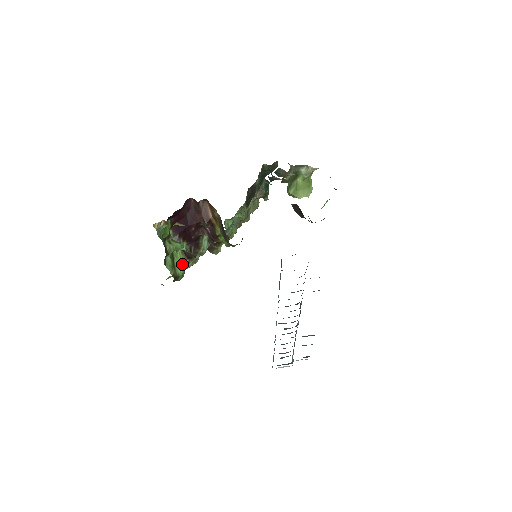
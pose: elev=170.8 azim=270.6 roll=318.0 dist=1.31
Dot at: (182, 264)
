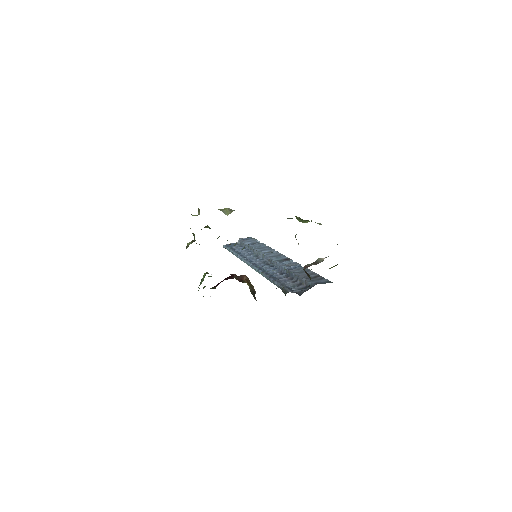
Dot at: (204, 277)
